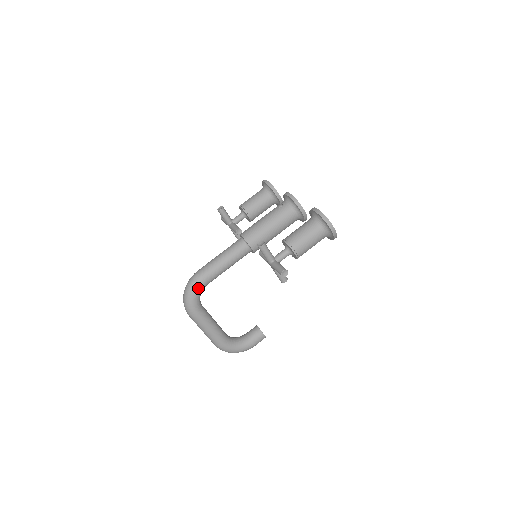
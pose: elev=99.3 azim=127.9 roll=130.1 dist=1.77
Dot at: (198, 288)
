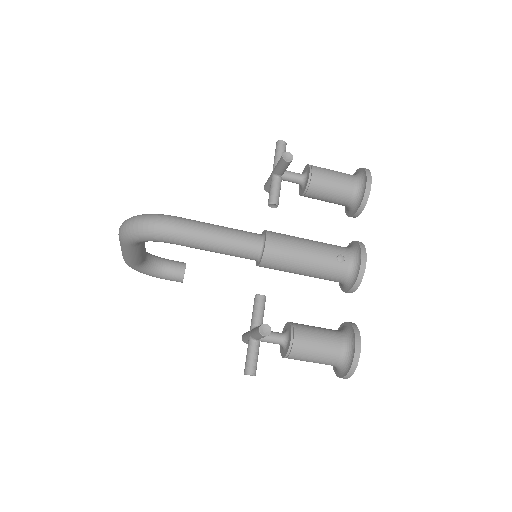
Dot at: (156, 240)
